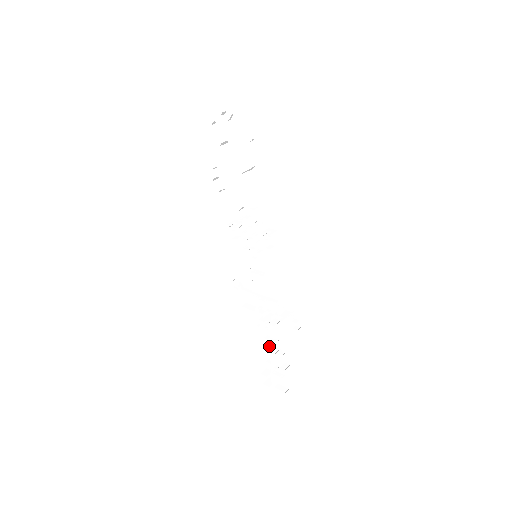
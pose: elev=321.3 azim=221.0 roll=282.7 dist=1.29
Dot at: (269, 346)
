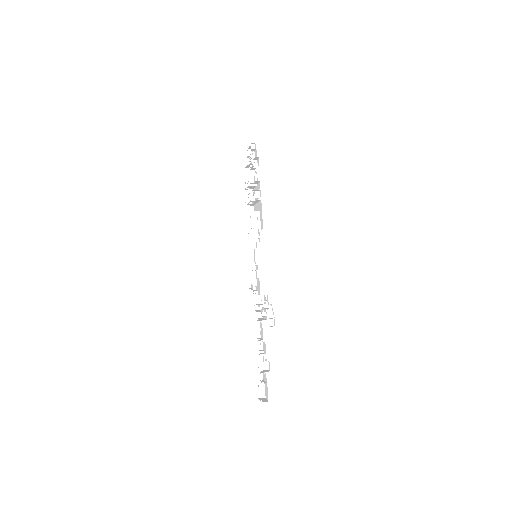
Dot at: (261, 350)
